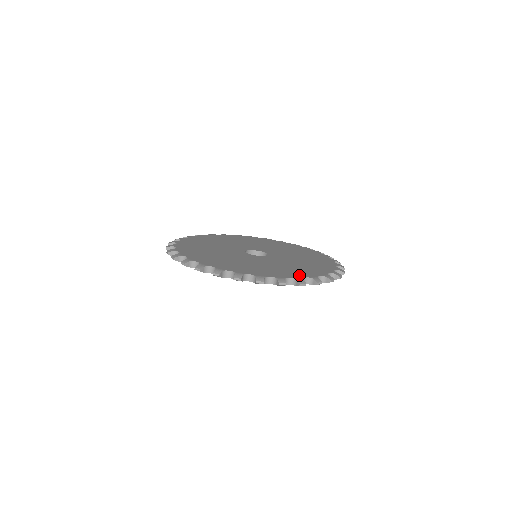
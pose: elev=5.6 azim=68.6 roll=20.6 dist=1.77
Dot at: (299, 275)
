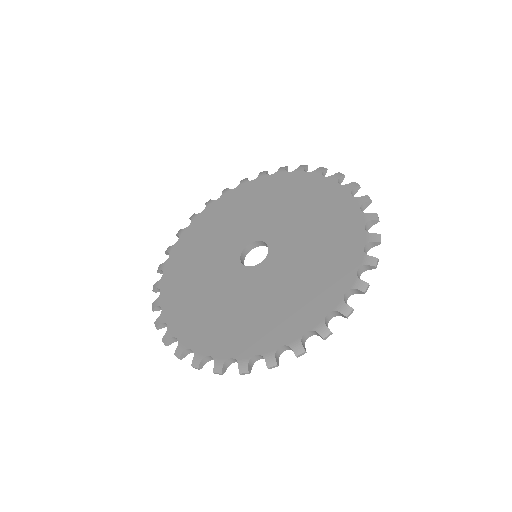
Dot at: (252, 347)
